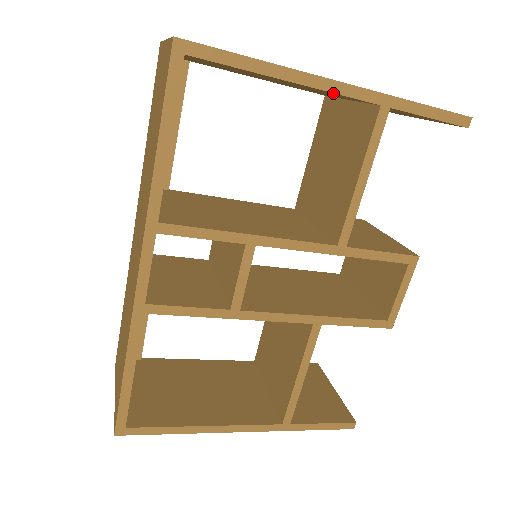
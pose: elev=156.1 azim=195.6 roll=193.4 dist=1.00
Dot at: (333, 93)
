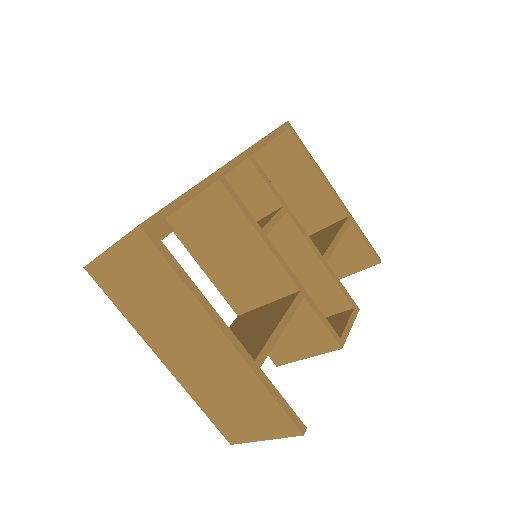
Dot at: (331, 195)
